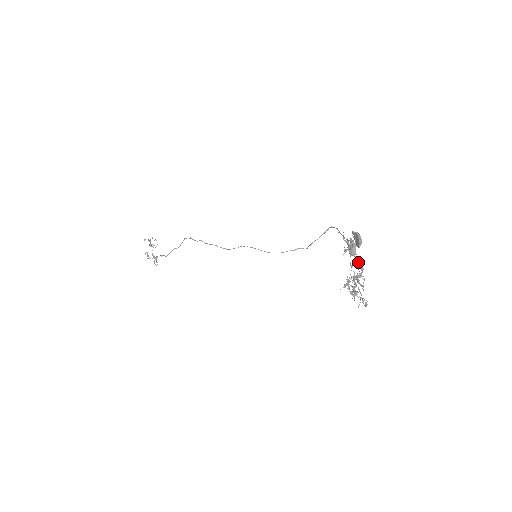
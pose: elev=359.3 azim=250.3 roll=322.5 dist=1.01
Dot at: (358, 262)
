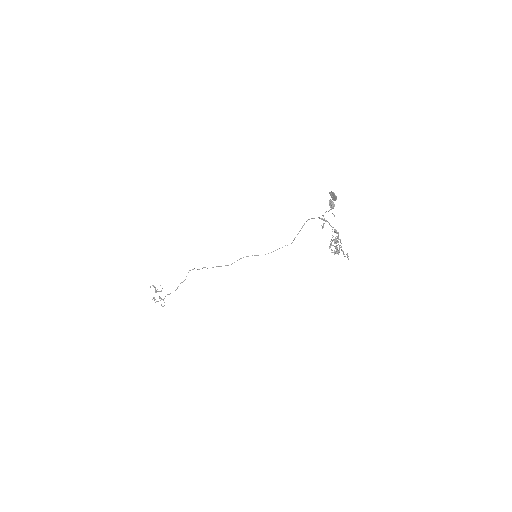
Dot at: (334, 229)
